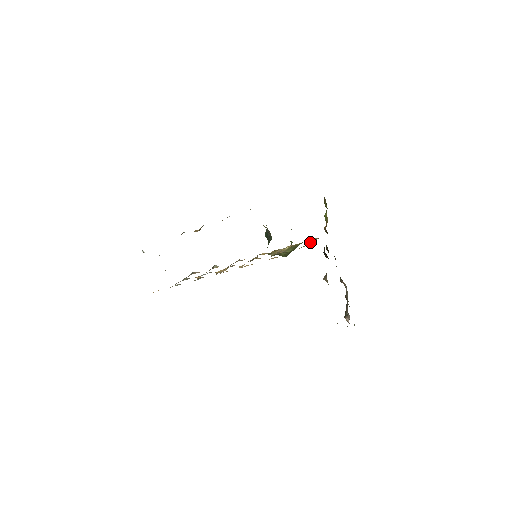
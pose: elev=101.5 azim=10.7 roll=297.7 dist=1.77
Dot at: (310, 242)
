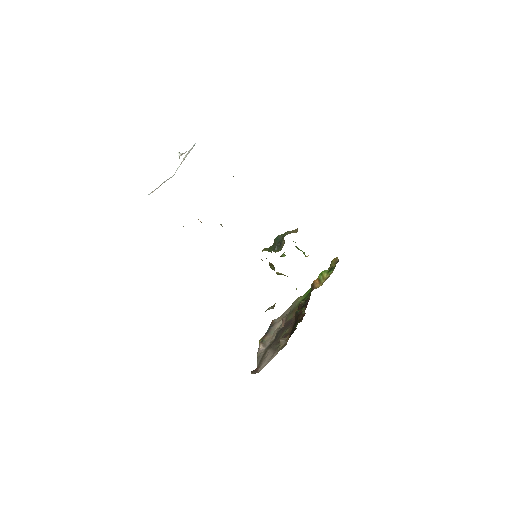
Dot at: occluded
